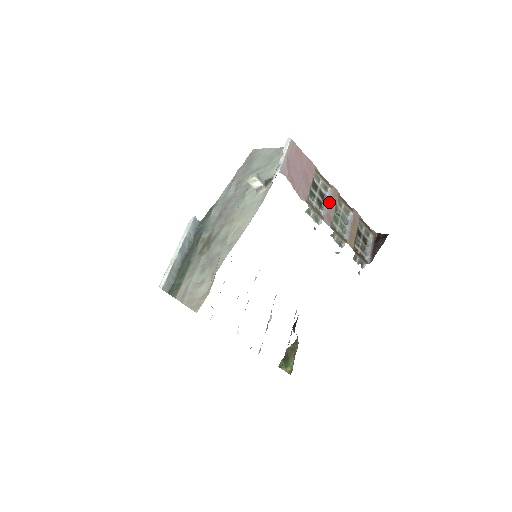
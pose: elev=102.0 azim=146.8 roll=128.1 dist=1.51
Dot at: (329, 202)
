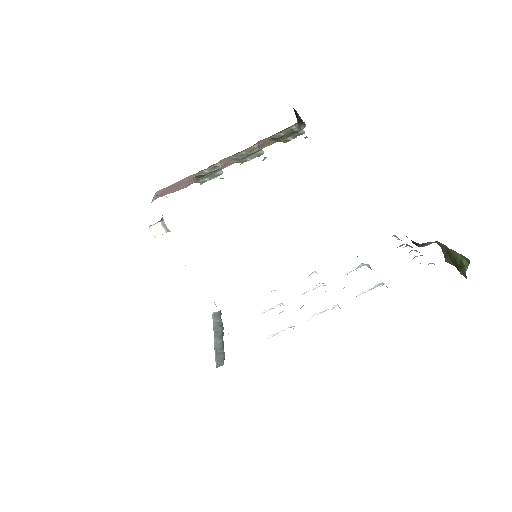
Dot at: occluded
